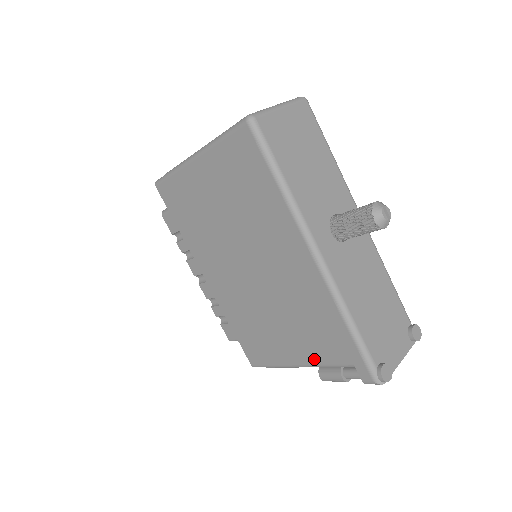
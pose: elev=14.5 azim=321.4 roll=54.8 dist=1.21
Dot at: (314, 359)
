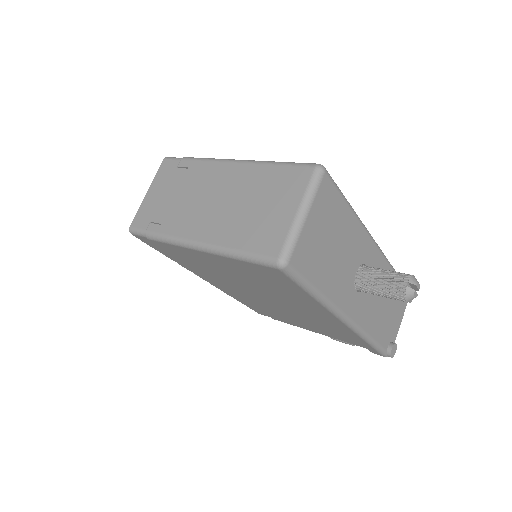
Dot at: (328, 336)
